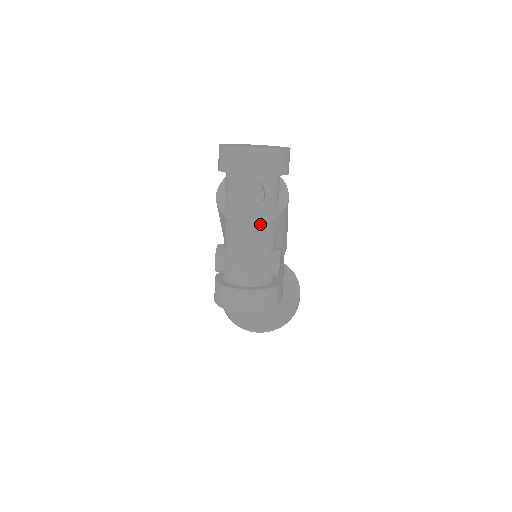
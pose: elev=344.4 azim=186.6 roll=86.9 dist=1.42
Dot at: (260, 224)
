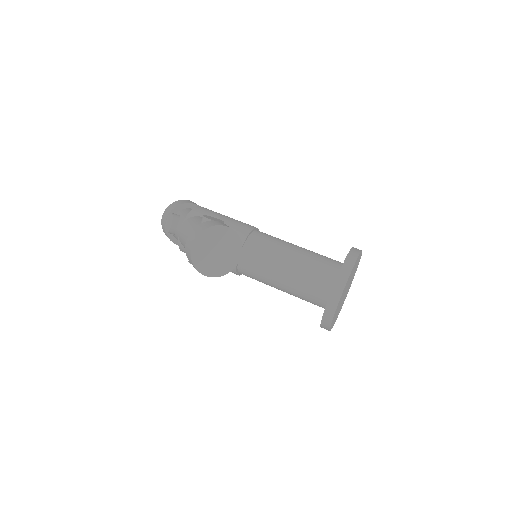
Dot at: (183, 222)
